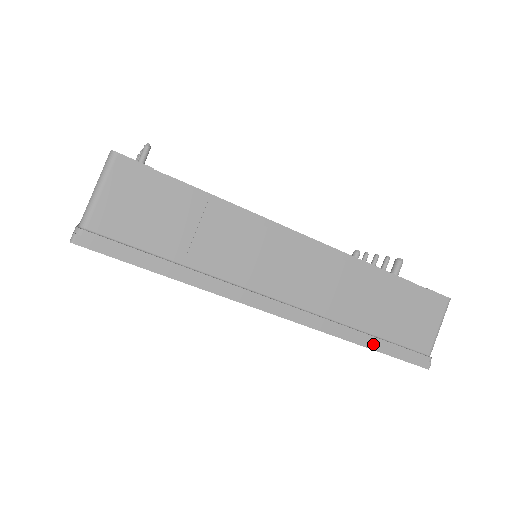
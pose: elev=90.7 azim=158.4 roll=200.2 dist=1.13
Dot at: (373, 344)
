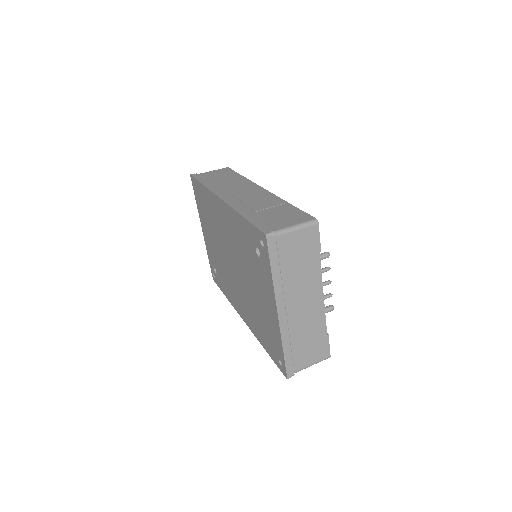
Dot at: (247, 216)
